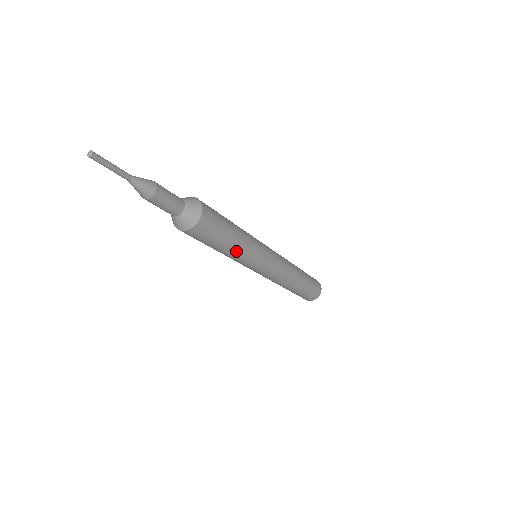
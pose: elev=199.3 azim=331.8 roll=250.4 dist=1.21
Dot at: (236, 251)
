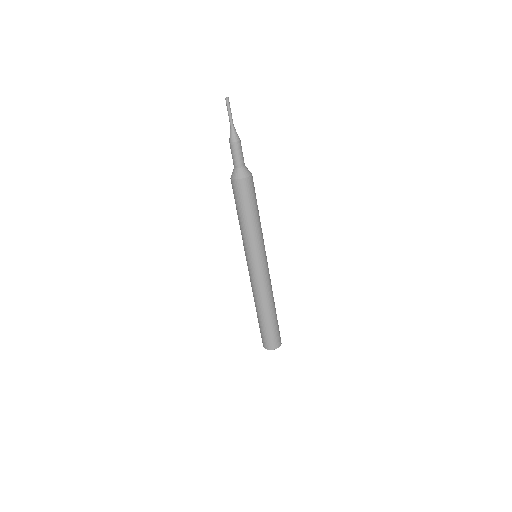
Dot at: (257, 223)
